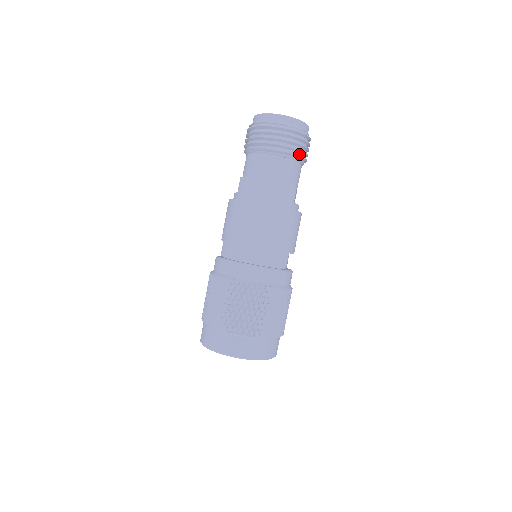
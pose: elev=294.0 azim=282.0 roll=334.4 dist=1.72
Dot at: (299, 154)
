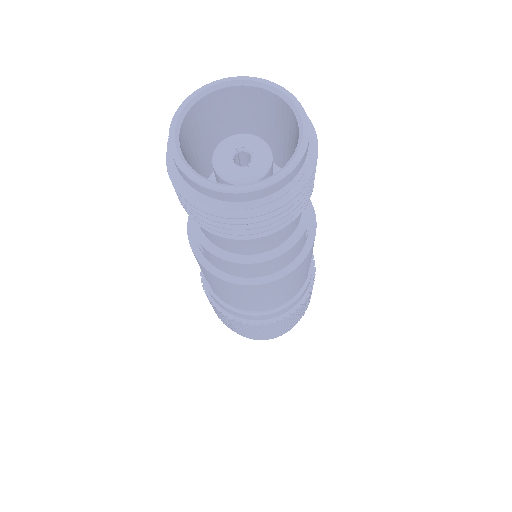
Dot at: occluded
